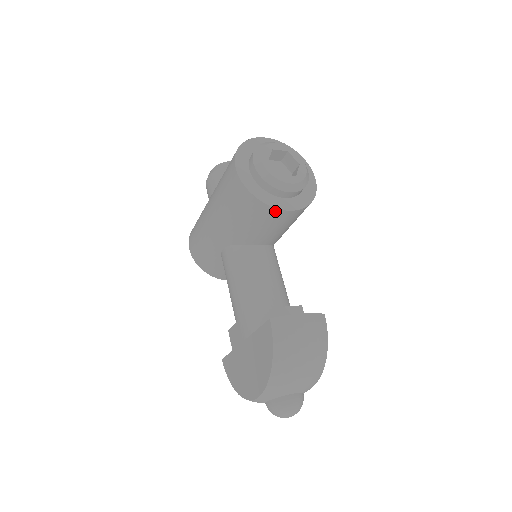
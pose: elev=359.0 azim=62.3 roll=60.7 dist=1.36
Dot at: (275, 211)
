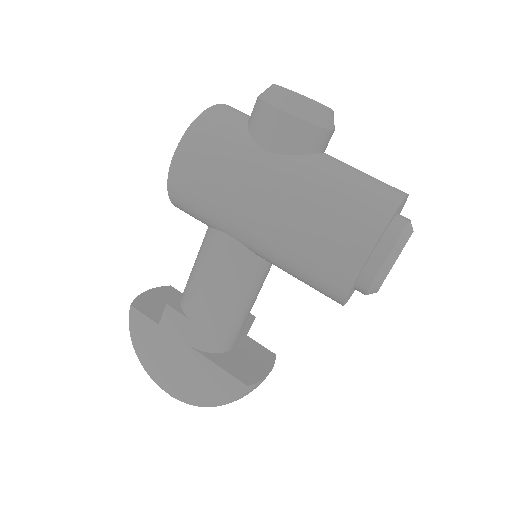
Dot at: occluded
